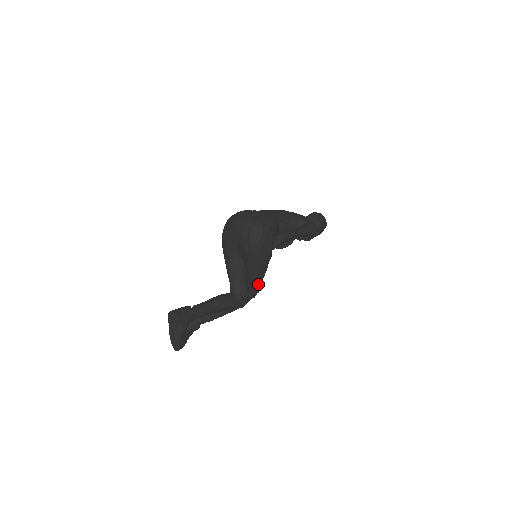
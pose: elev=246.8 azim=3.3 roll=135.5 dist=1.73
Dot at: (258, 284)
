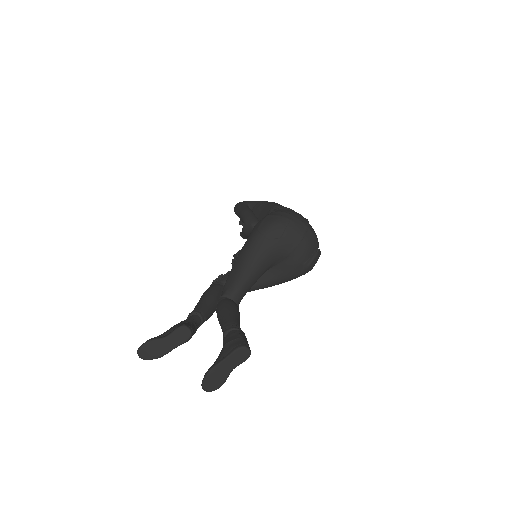
Dot at: occluded
